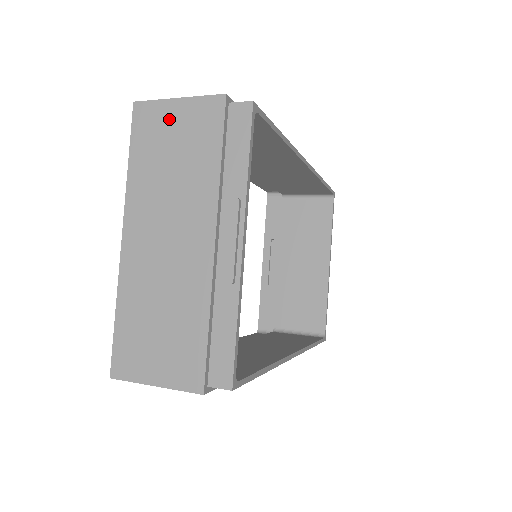
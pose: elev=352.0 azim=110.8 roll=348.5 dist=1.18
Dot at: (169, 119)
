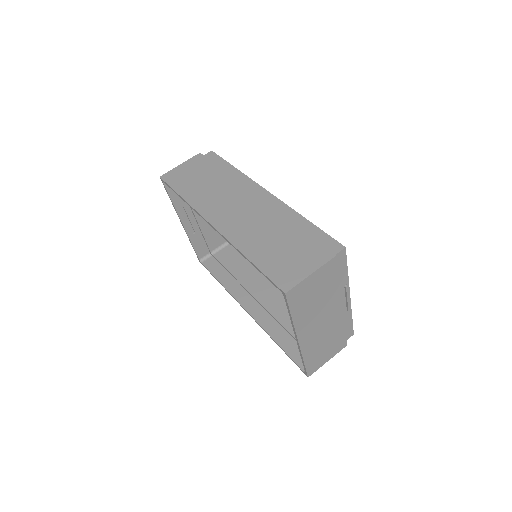
Dot at: (309, 285)
